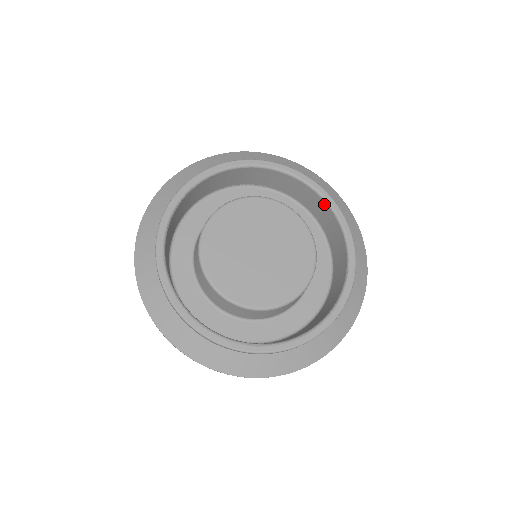
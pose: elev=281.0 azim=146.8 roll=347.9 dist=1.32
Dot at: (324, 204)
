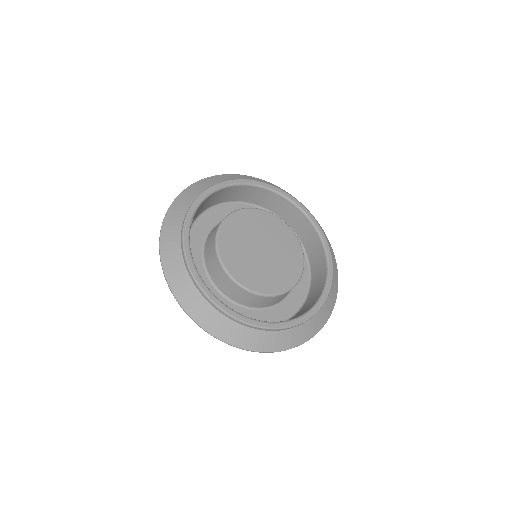
Dot at: (304, 218)
